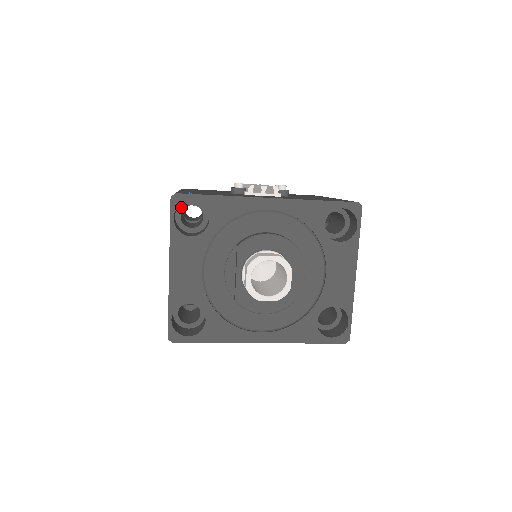
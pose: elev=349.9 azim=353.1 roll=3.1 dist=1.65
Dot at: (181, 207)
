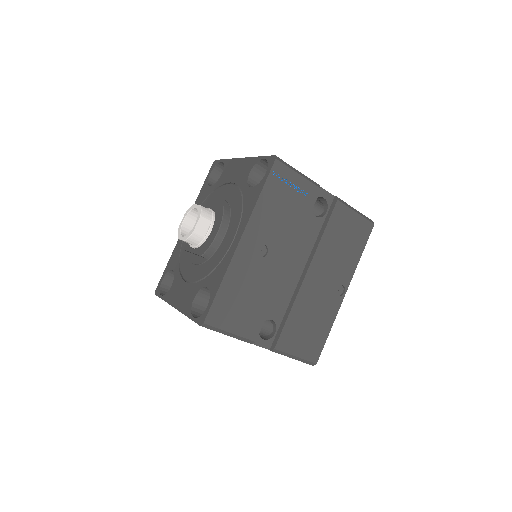
Dot at: occluded
